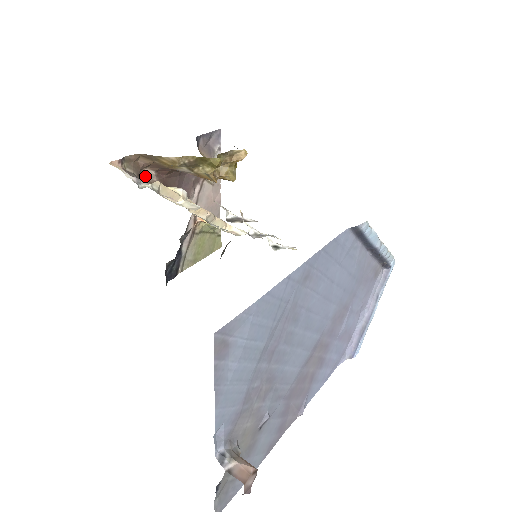
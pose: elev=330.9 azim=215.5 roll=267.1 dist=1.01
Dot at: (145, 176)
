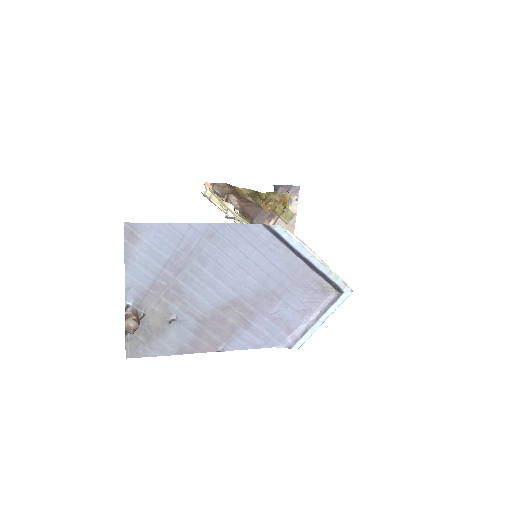
Dot at: (230, 199)
